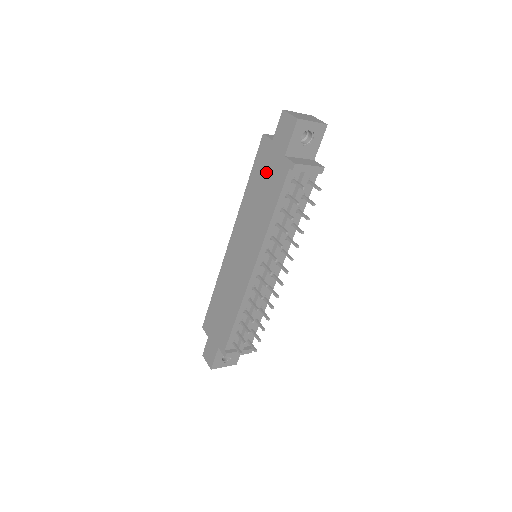
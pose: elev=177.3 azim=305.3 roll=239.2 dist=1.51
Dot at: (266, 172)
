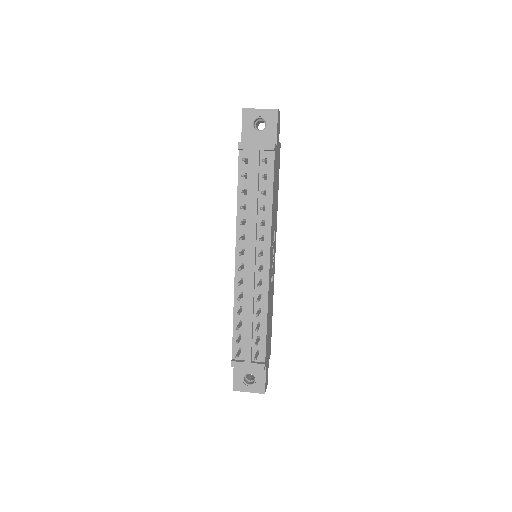
Dot at: occluded
